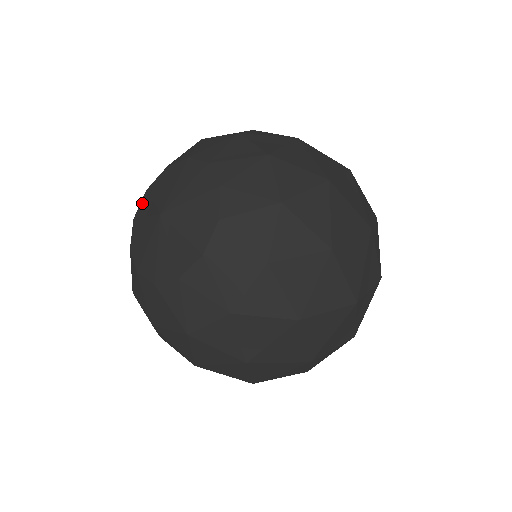
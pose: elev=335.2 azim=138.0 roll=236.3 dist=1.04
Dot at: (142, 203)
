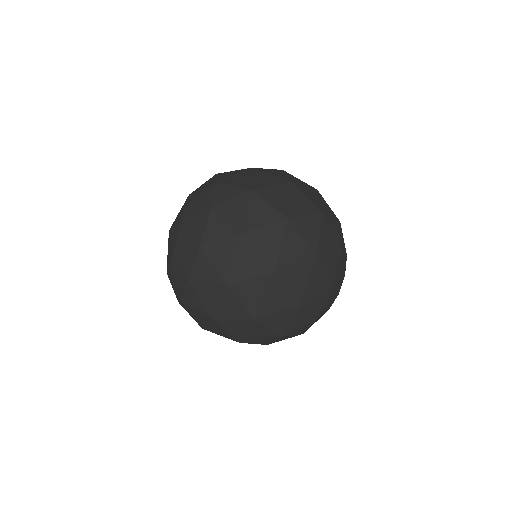
Dot at: occluded
